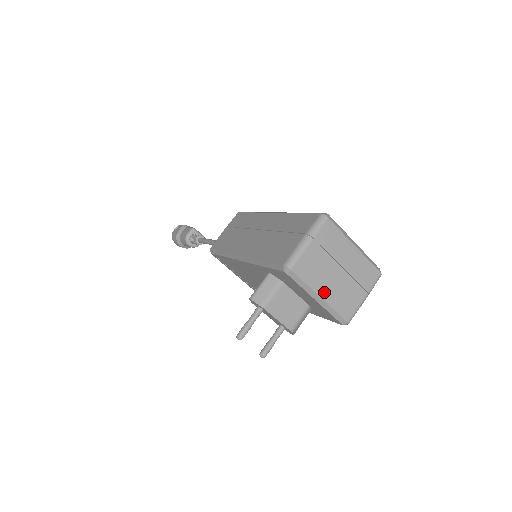
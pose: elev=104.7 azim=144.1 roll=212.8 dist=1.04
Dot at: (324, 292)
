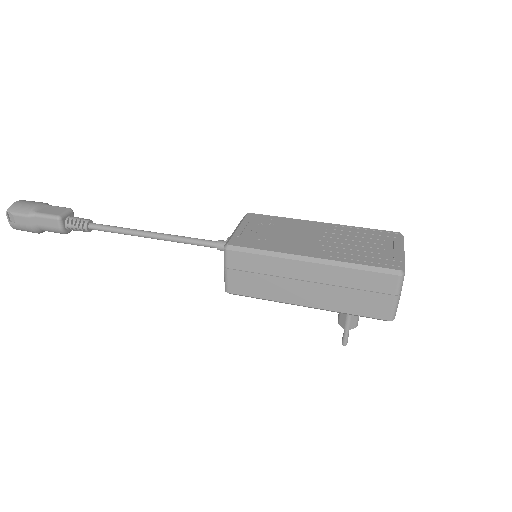
Dot at: occluded
